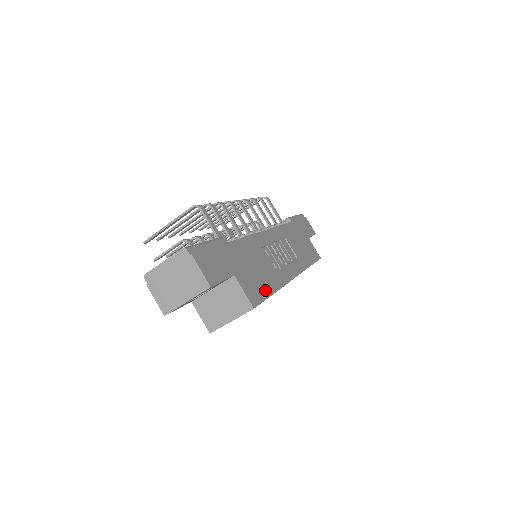
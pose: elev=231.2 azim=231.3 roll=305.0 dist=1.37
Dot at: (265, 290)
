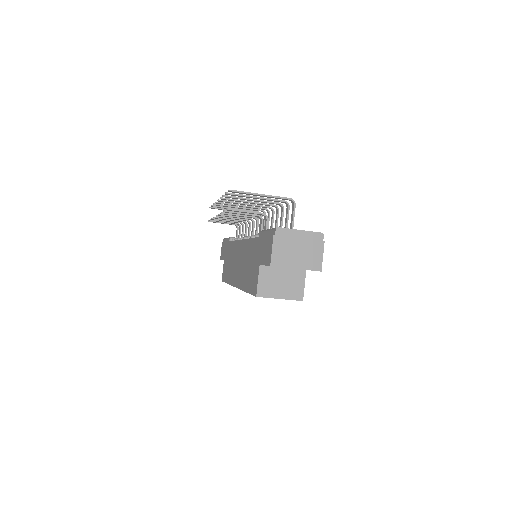
Dot at: occluded
